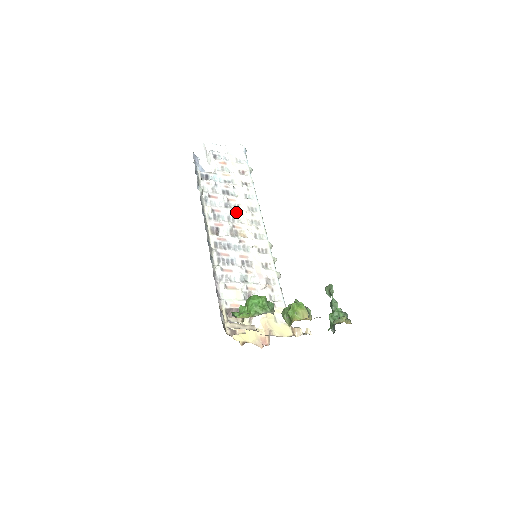
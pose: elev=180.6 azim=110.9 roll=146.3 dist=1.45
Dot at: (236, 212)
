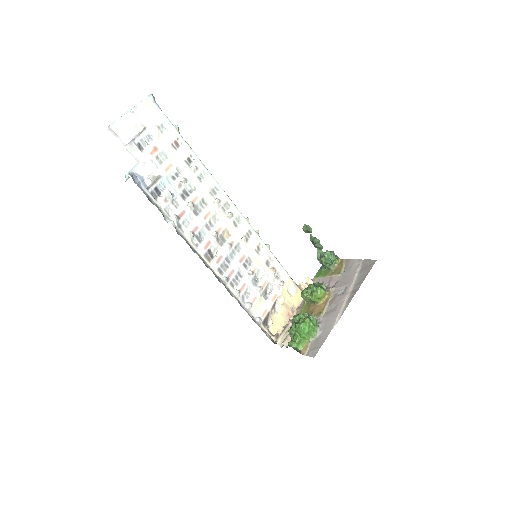
Dot at: (207, 212)
